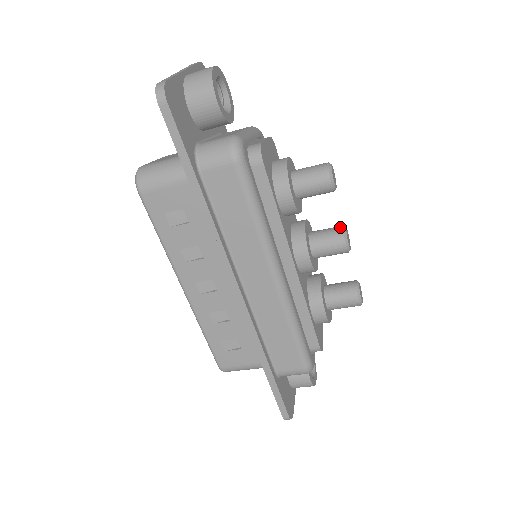
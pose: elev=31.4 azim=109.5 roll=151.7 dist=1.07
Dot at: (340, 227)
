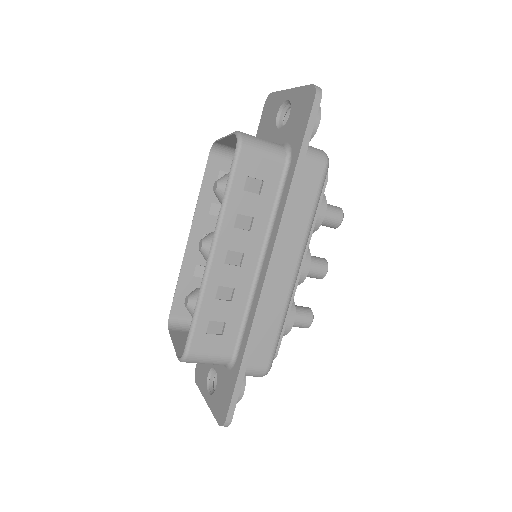
Dot at: (323, 258)
